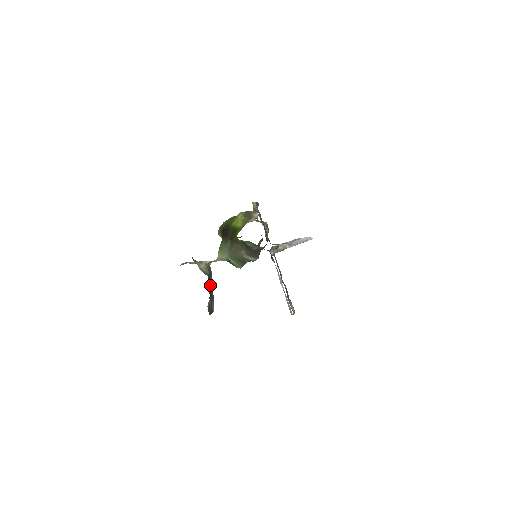
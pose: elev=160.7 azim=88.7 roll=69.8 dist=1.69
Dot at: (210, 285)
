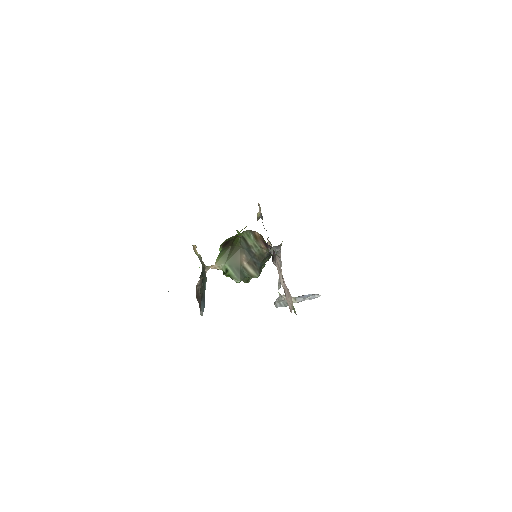
Dot at: (203, 284)
